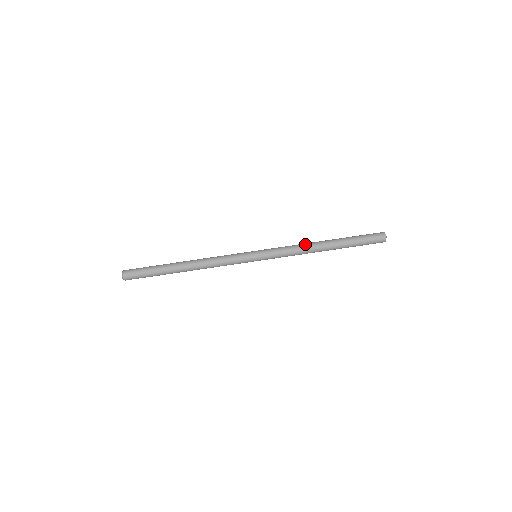
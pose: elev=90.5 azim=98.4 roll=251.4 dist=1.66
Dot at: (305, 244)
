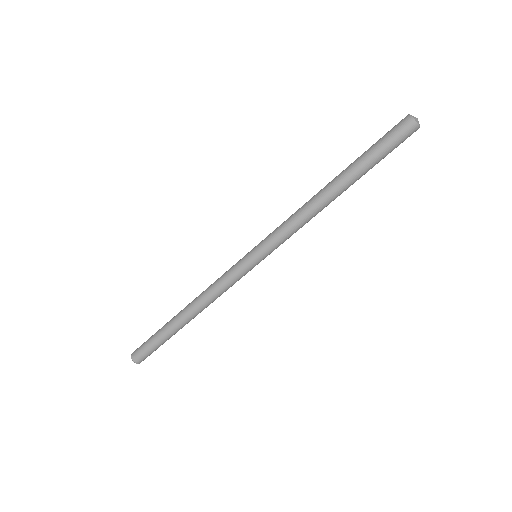
Dot at: (305, 203)
